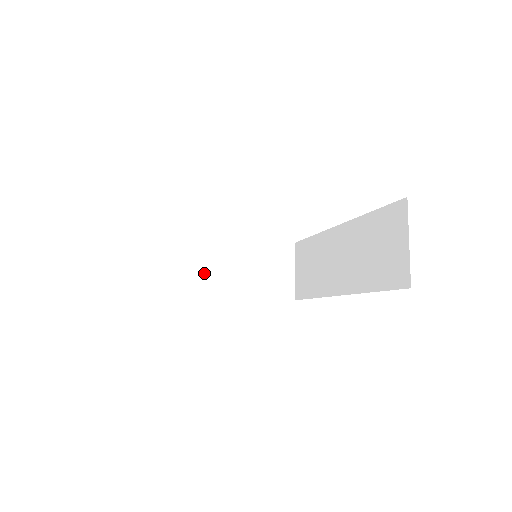
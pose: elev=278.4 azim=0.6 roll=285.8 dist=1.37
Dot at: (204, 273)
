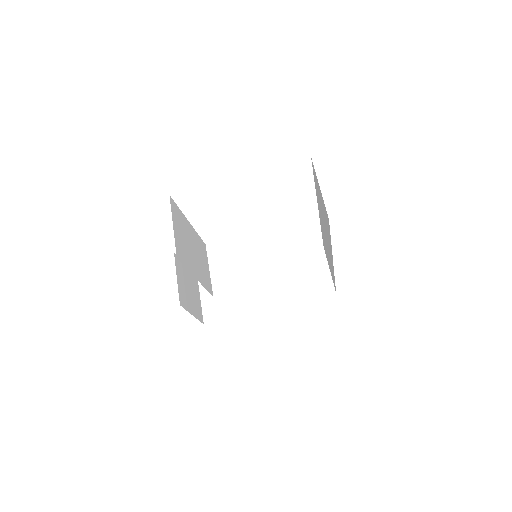
Dot at: (251, 293)
